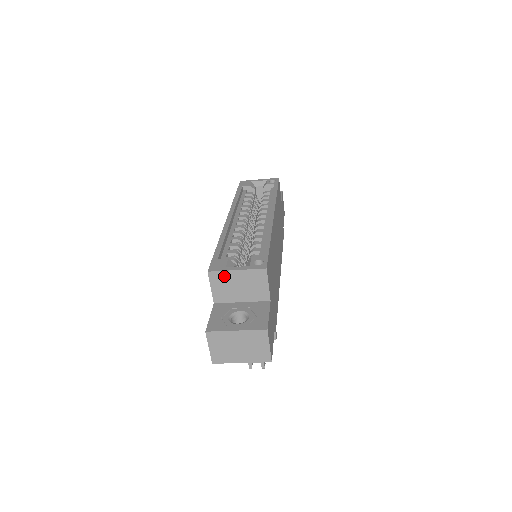
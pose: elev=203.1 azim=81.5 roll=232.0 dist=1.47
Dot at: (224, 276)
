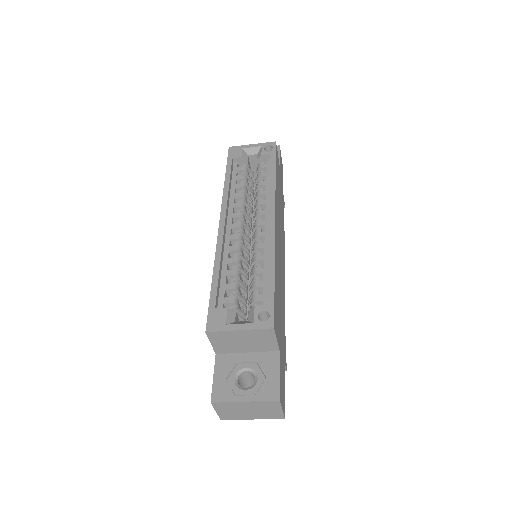
Dot at: (225, 335)
